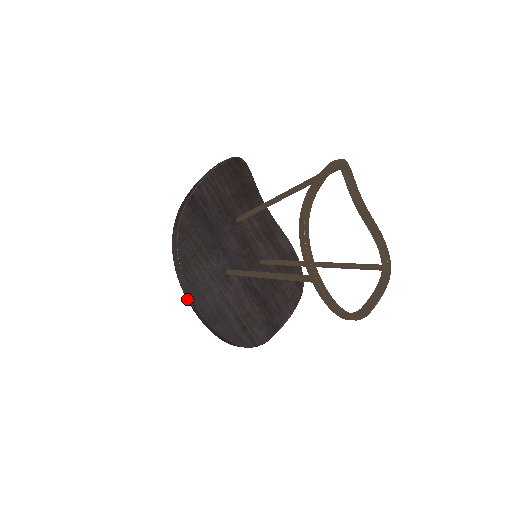
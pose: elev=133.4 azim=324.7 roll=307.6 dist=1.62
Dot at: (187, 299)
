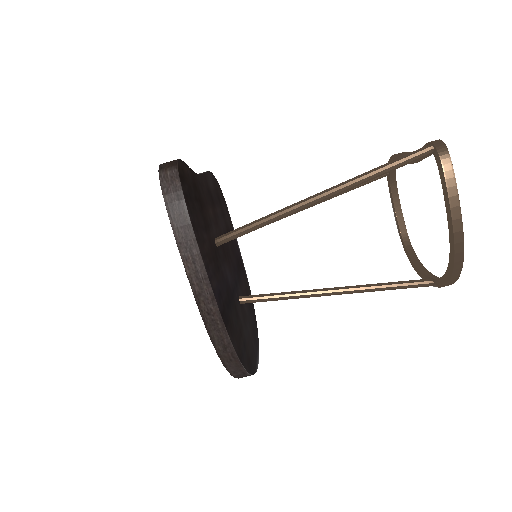
Dot at: occluded
